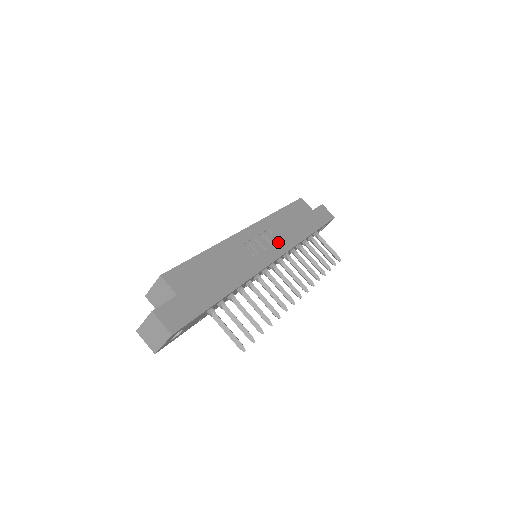
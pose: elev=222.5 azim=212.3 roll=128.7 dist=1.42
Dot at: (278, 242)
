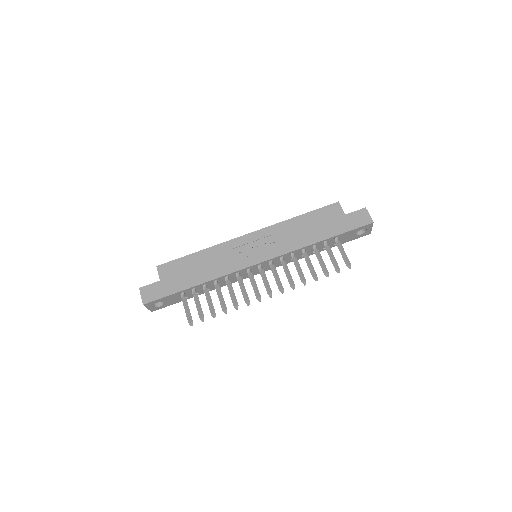
Dot at: (275, 247)
